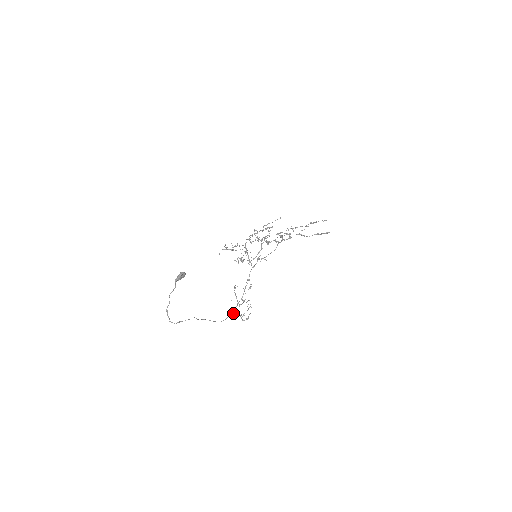
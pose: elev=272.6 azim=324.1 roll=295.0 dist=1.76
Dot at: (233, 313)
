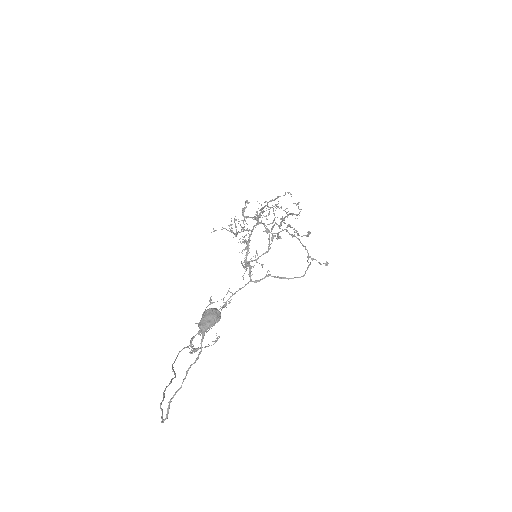
Dot at: (190, 344)
